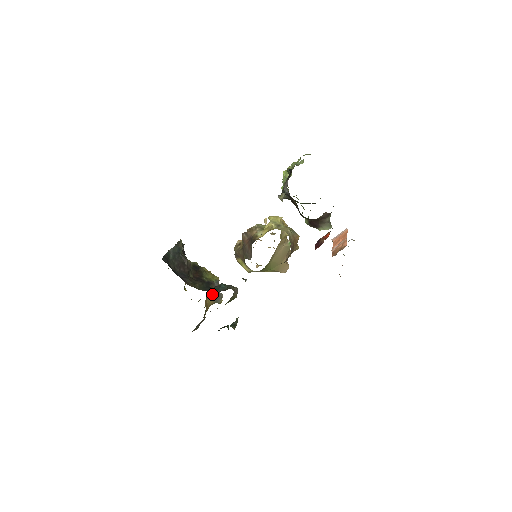
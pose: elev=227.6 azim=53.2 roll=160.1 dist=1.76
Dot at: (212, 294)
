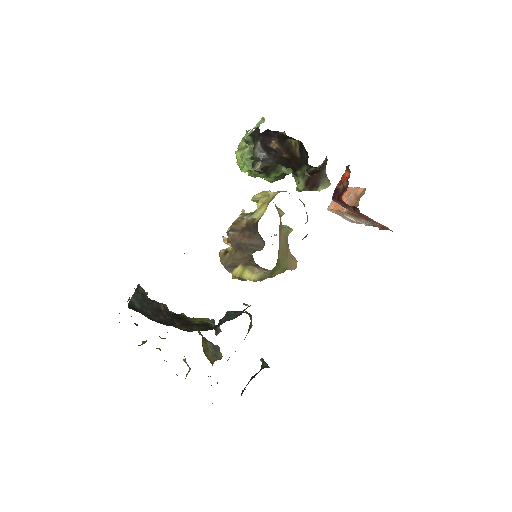
Dot at: (207, 348)
